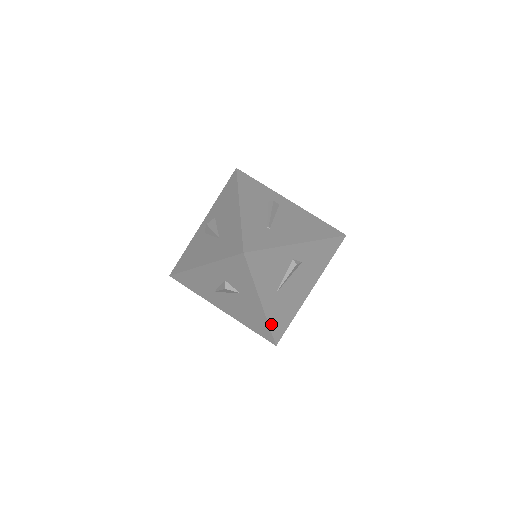
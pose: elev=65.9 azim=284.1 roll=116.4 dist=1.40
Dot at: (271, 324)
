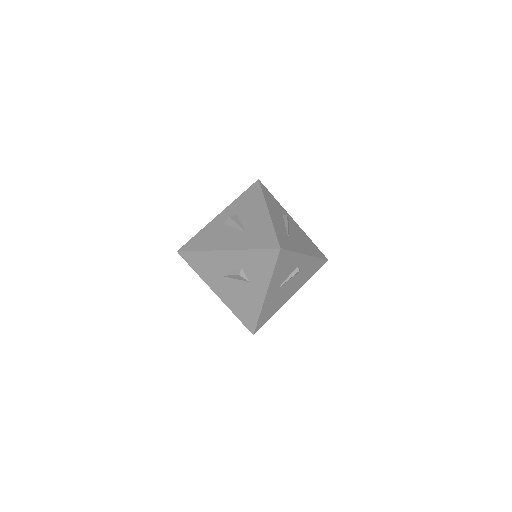
Dot at: (261, 315)
